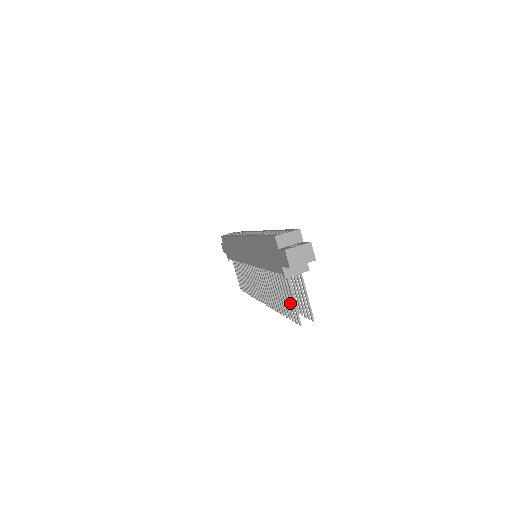
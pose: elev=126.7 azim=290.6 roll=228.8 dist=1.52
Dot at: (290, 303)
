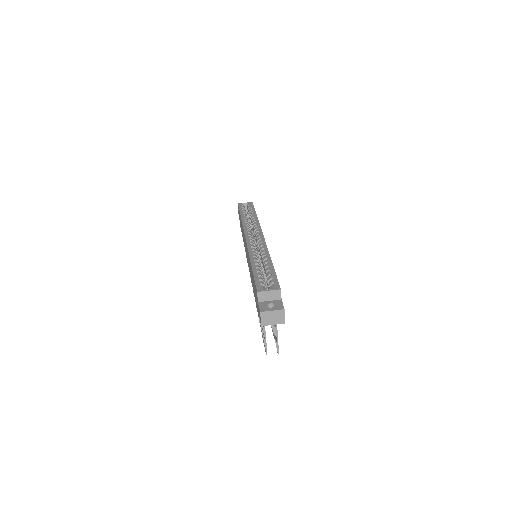
Dot at: (263, 333)
